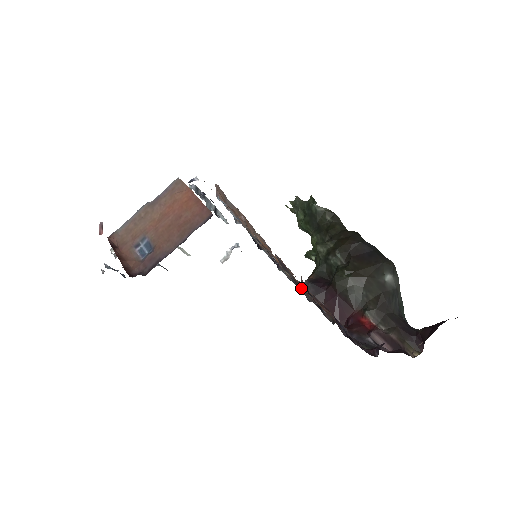
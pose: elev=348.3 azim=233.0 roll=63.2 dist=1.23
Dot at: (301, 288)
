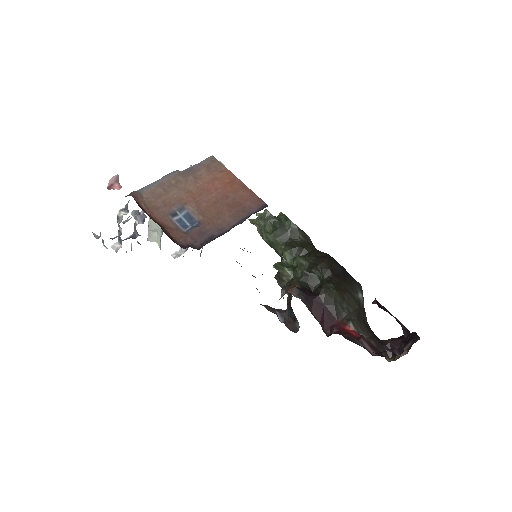
Dot at: (293, 294)
